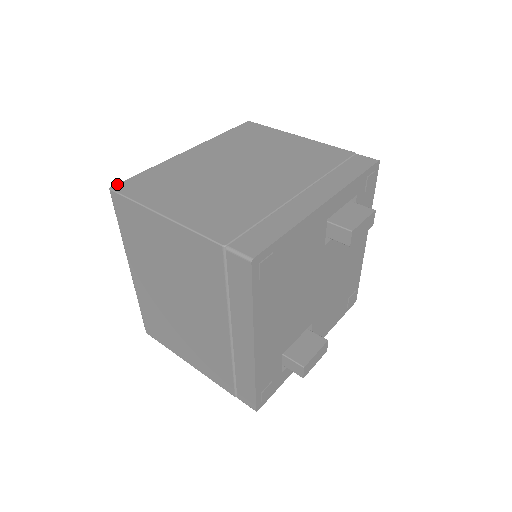
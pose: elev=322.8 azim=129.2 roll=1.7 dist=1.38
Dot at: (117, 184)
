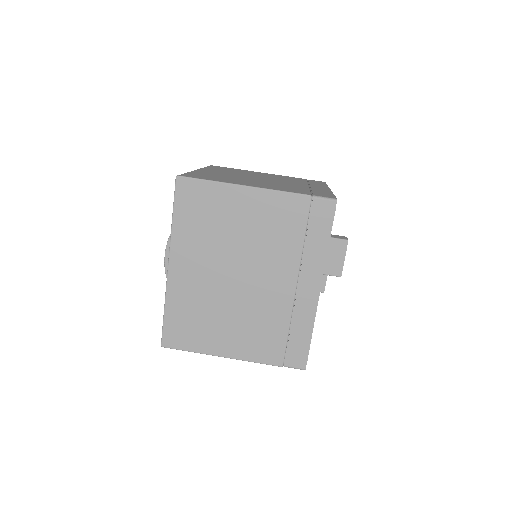
Dot at: (162, 340)
